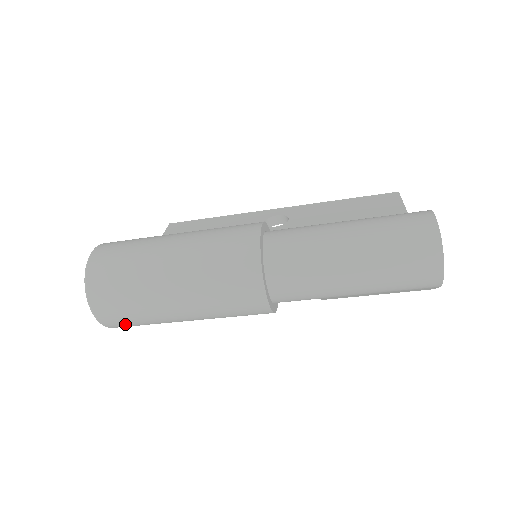
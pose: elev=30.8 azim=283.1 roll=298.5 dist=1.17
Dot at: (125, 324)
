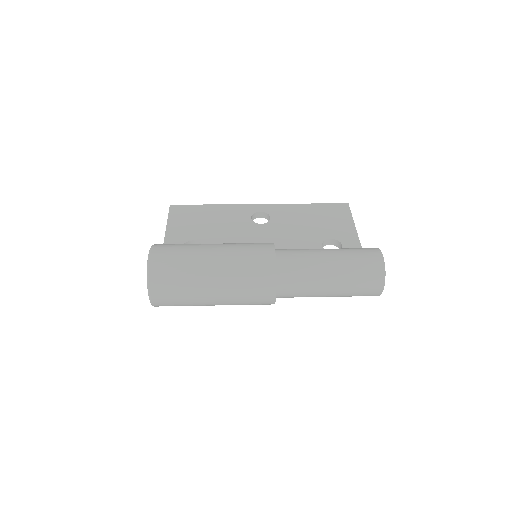
Dot at: occluded
